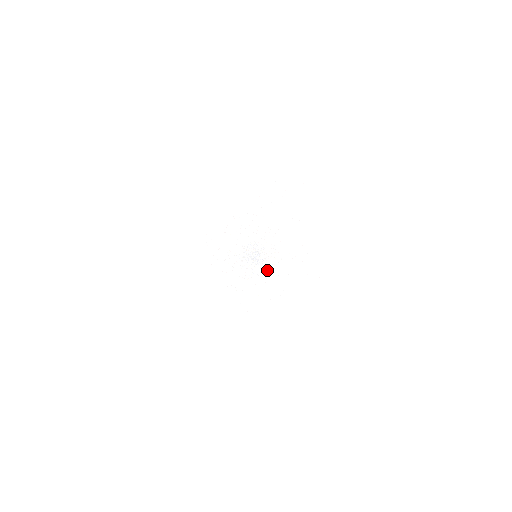
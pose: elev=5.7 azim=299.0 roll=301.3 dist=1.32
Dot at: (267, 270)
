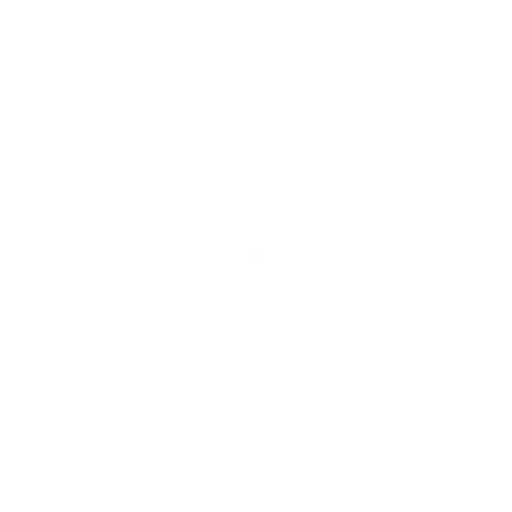
Dot at: occluded
